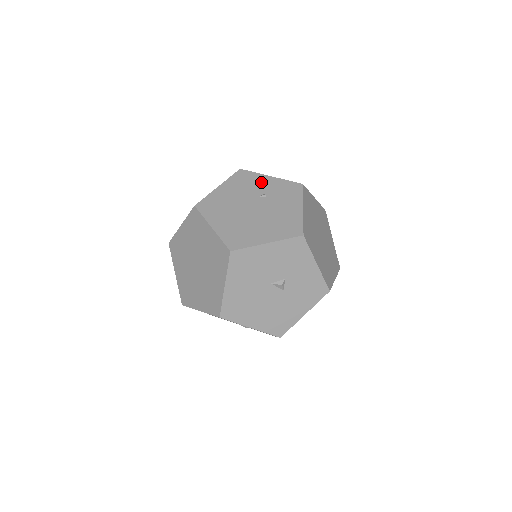
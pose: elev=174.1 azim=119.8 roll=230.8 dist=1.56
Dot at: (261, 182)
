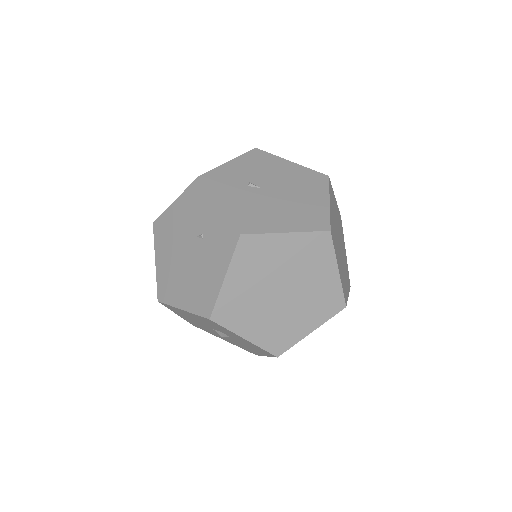
Dot at: (206, 211)
